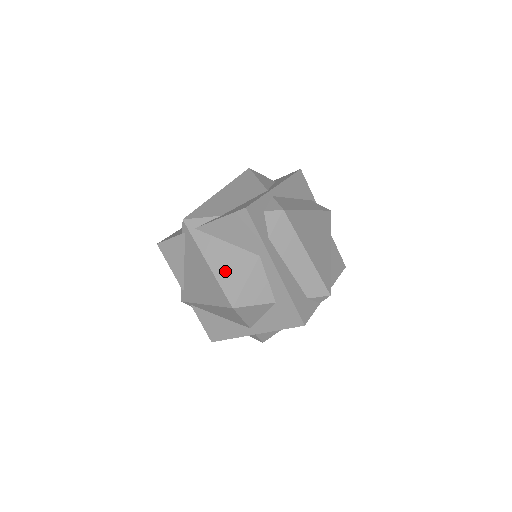
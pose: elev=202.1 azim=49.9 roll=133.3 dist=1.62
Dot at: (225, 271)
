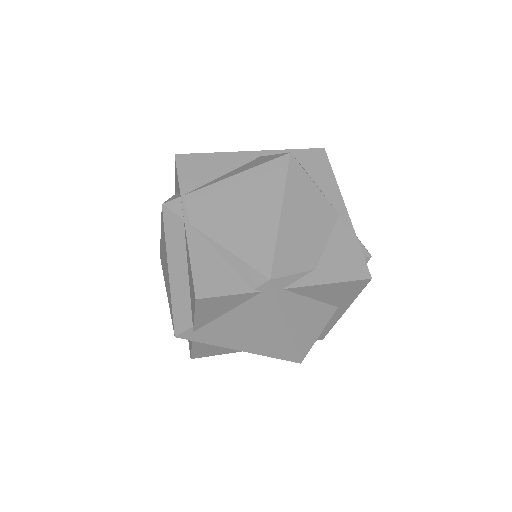
Dot at: (304, 330)
